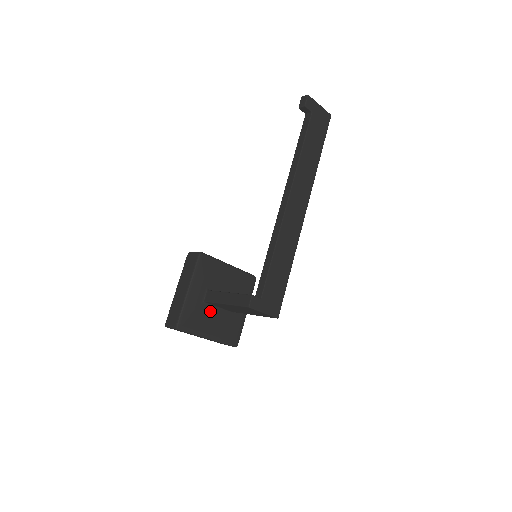
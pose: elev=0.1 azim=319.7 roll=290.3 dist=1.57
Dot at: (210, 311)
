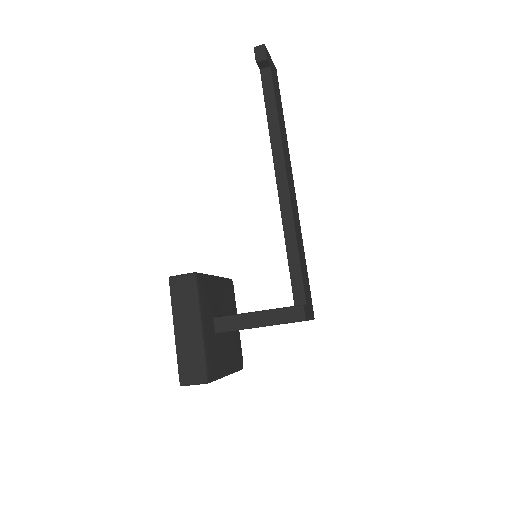
Dot at: (221, 342)
